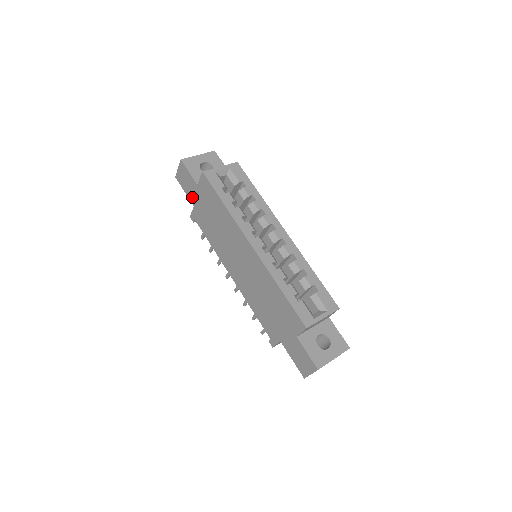
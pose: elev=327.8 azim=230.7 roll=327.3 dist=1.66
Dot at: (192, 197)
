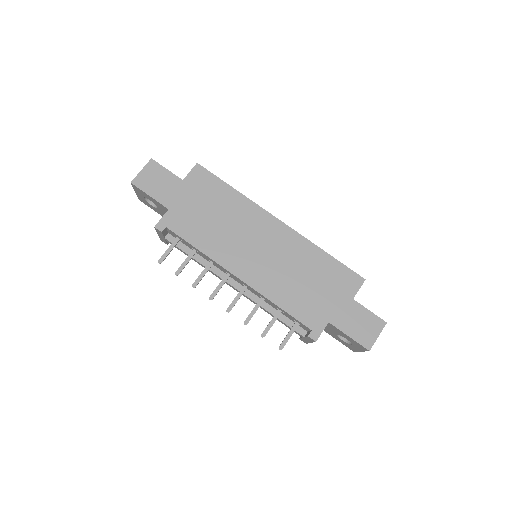
Dot at: (167, 198)
